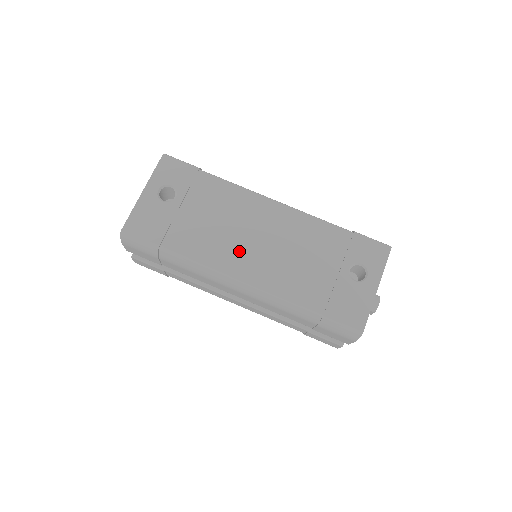
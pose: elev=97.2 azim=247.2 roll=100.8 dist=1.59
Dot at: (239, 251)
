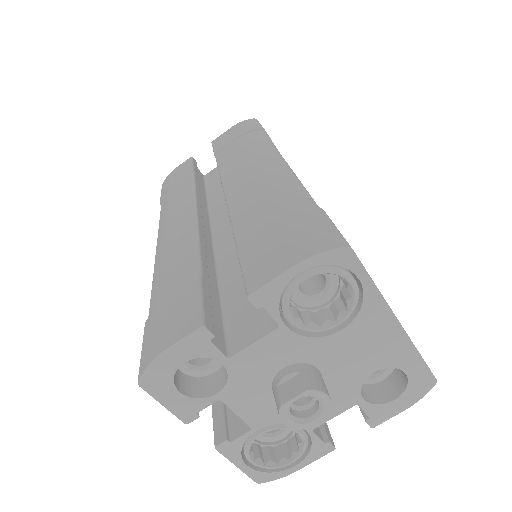
Dot at: occluded
